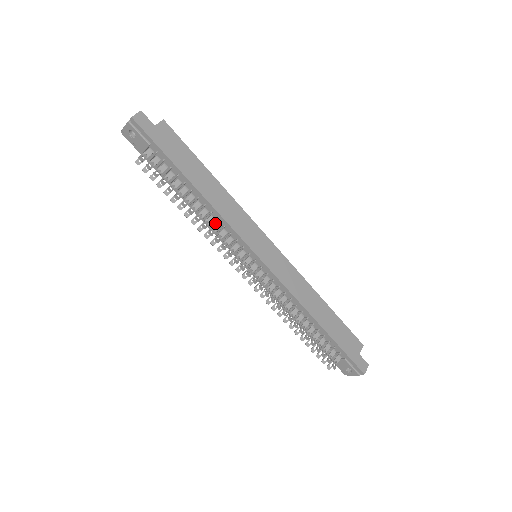
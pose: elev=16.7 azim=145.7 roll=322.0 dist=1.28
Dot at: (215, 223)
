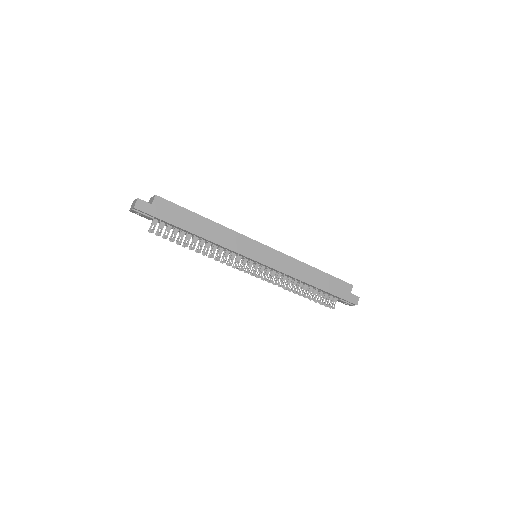
Dot at: occluded
